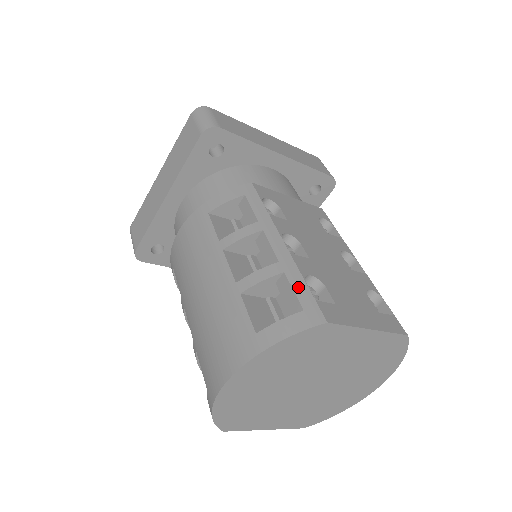
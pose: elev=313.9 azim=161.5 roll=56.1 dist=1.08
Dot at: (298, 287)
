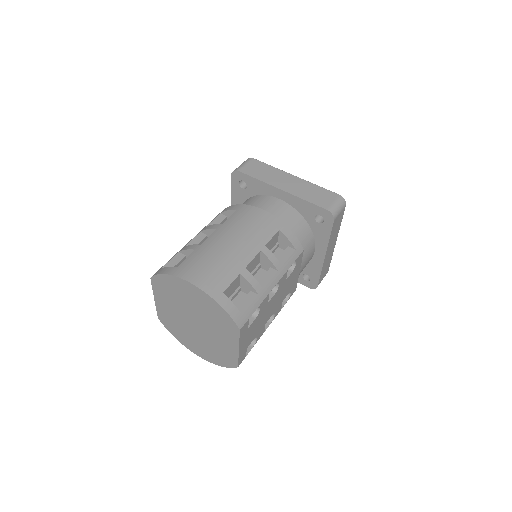
Dot at: (253, 306)
